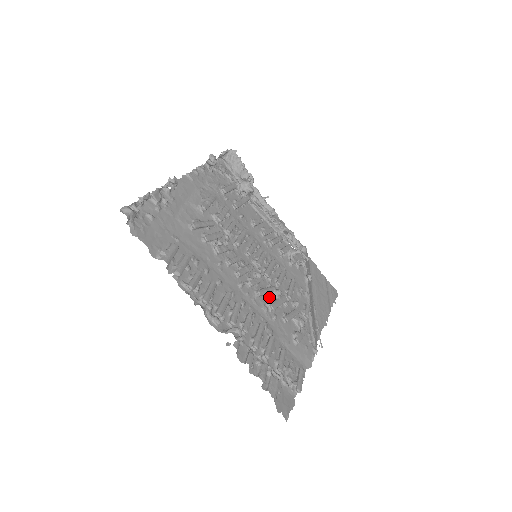
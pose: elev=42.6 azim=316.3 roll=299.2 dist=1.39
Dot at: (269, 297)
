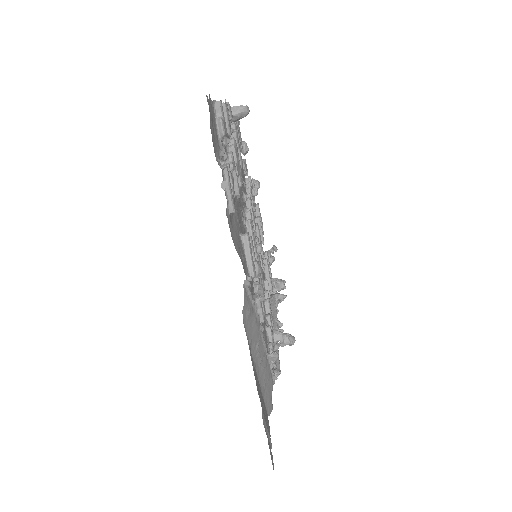
Dot at: occluded
